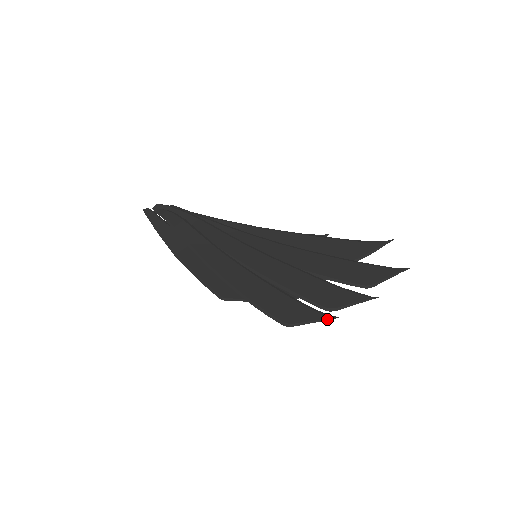
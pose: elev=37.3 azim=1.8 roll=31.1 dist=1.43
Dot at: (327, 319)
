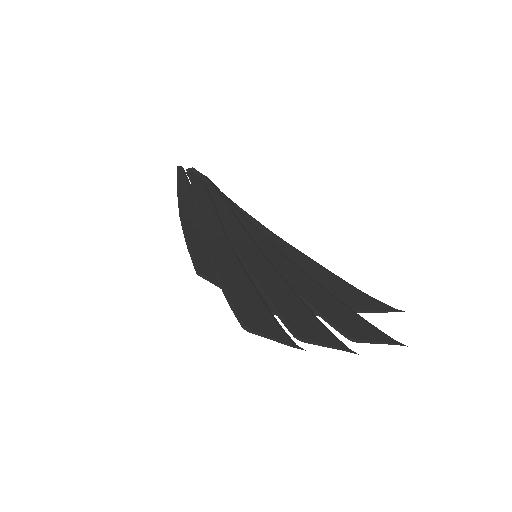
Dot at: (290, 345)
